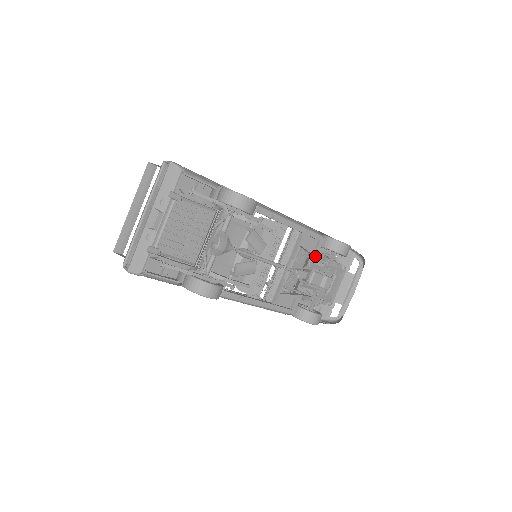
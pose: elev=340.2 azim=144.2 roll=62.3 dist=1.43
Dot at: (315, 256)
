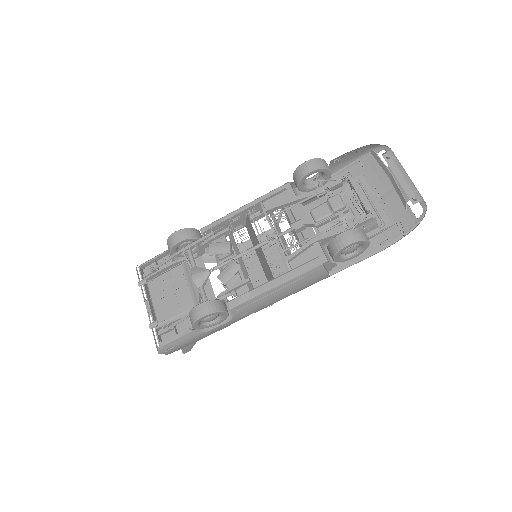
Dot at: (292, 201)
